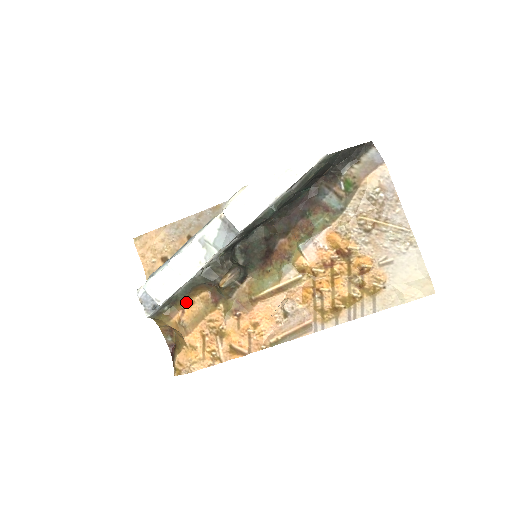
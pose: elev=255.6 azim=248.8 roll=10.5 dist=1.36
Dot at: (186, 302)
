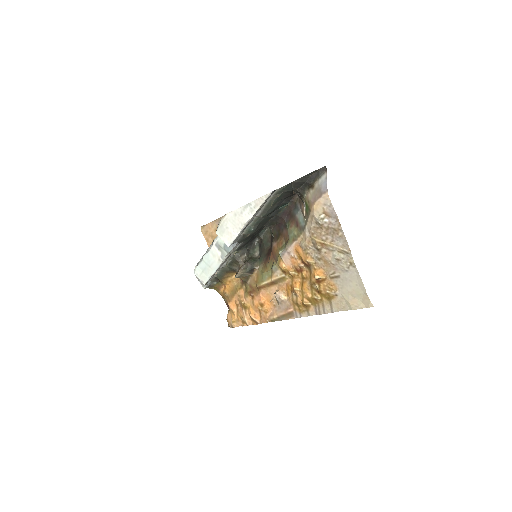
Dot at: (224, 281)
